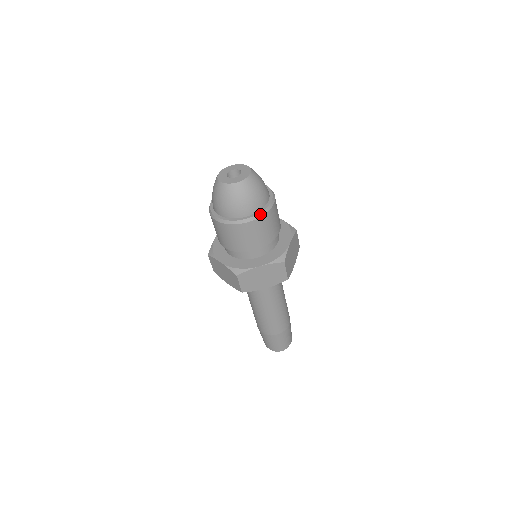
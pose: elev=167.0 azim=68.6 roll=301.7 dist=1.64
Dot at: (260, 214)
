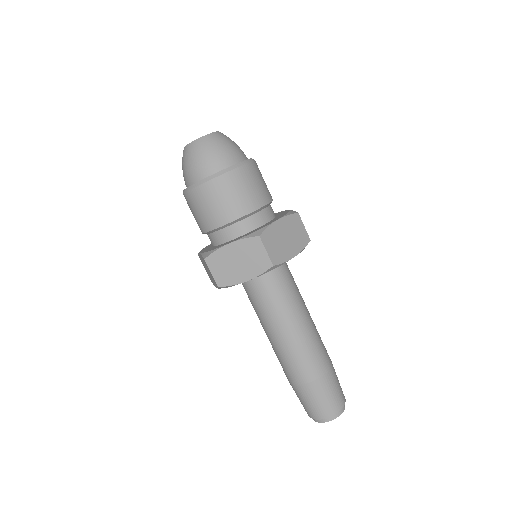
Dot at: (220, 172)
